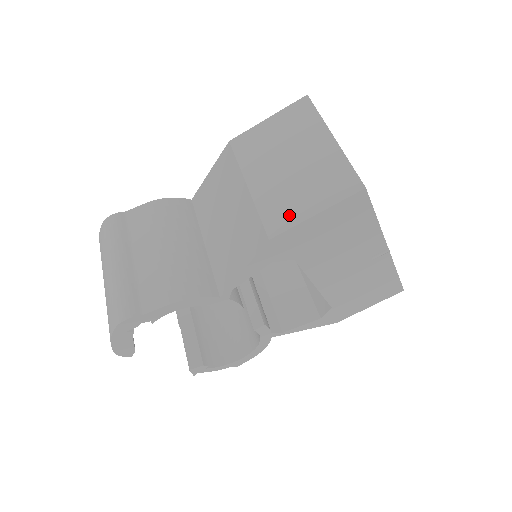
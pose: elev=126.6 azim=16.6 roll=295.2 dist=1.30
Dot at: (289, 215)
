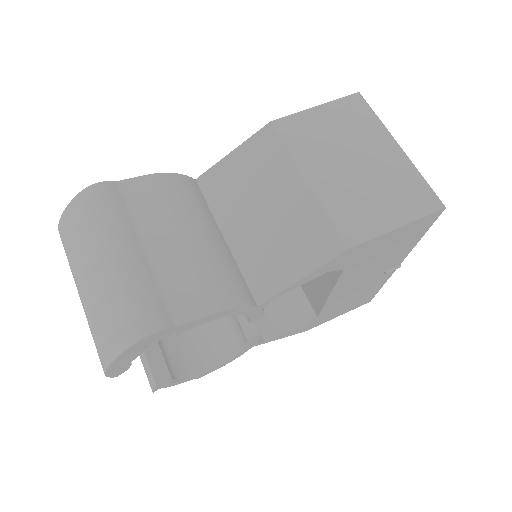
Dot at: (368, 223)
